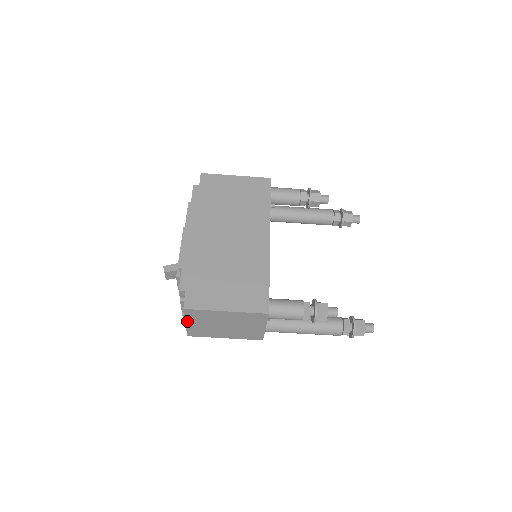
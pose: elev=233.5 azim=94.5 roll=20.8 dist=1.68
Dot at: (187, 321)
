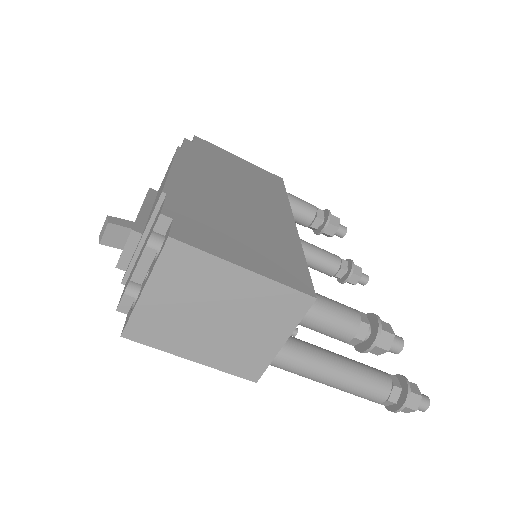
Dot at: (150, 283)
